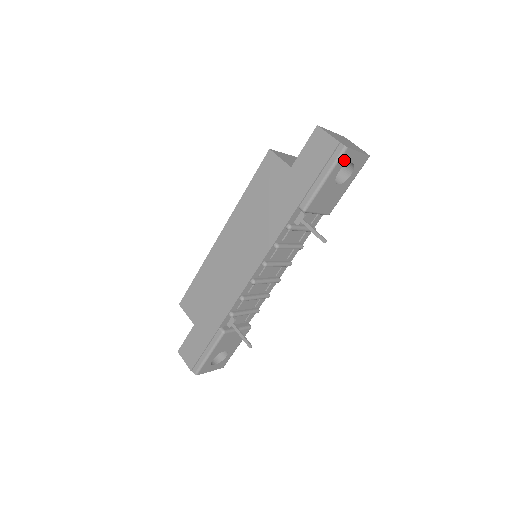
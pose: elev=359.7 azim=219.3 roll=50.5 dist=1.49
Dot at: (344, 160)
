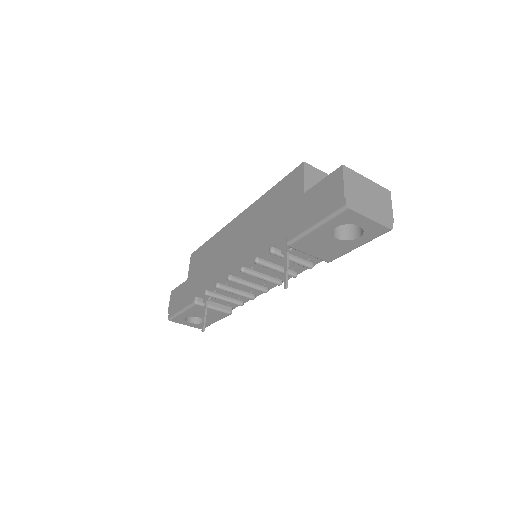
Dot at: (344, 218)
